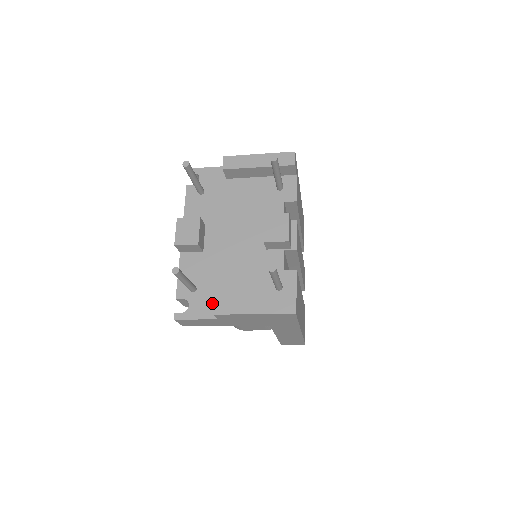
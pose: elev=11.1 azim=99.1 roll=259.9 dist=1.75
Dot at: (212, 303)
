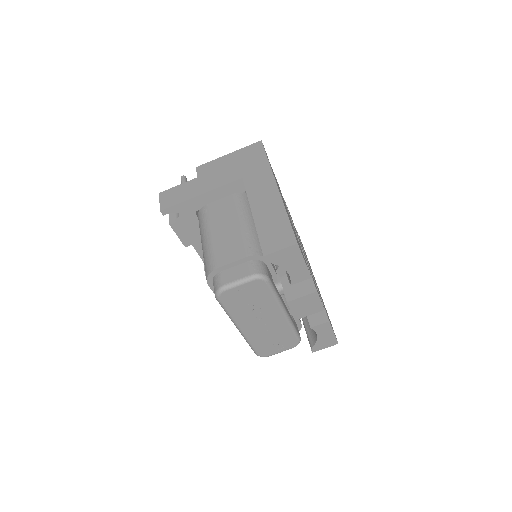
Dot at: occluded
